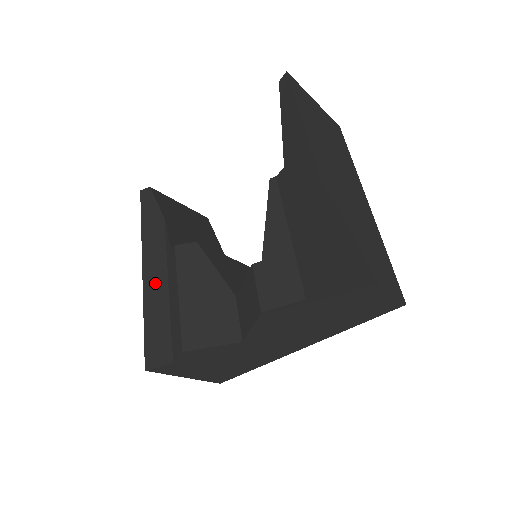
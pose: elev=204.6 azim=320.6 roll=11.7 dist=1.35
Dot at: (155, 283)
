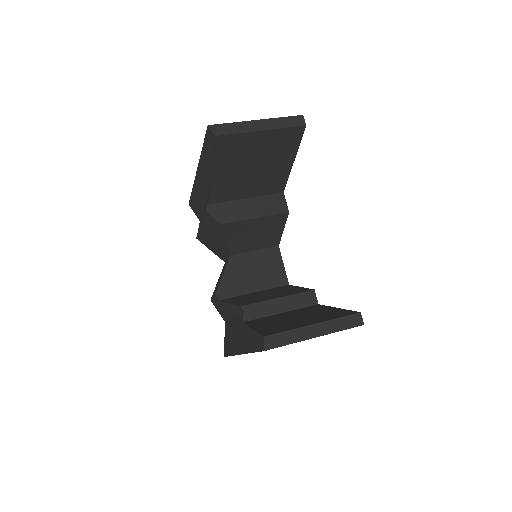
Dot at: (201, 189)
